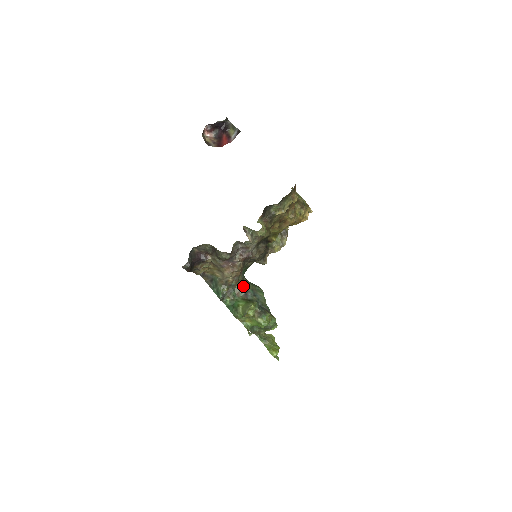
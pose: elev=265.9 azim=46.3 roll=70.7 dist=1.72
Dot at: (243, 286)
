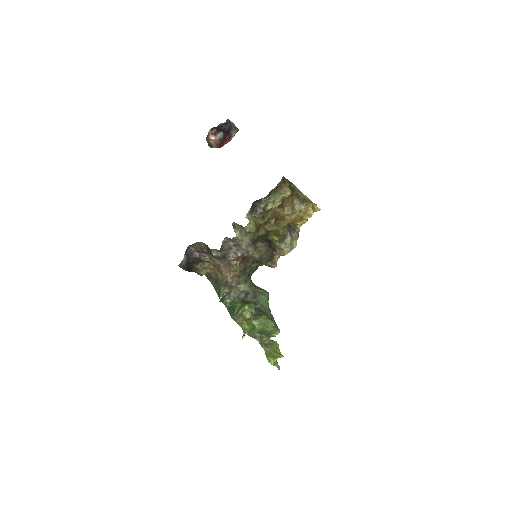
Dot at: (244, 288)
